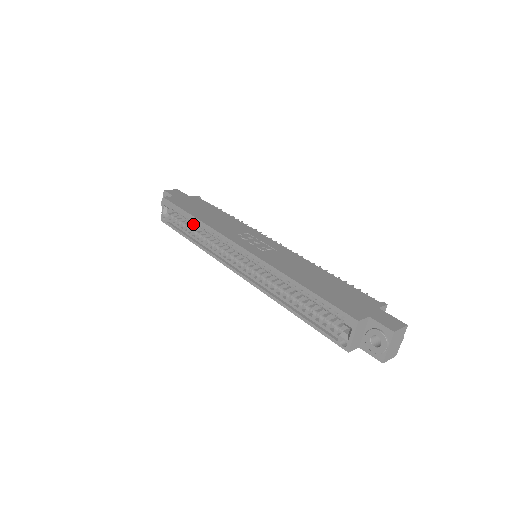
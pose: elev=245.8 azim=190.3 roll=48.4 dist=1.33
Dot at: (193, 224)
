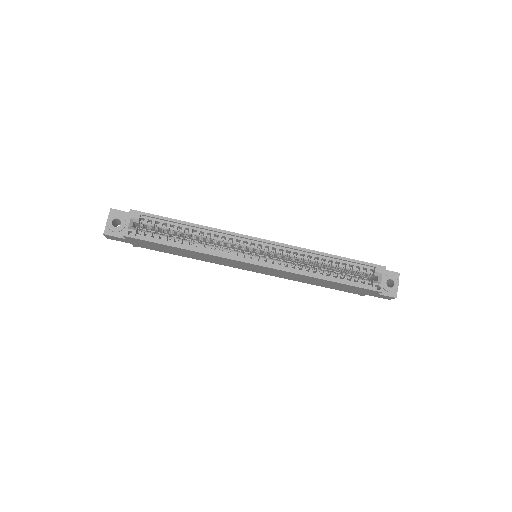
Dot at: occluded
